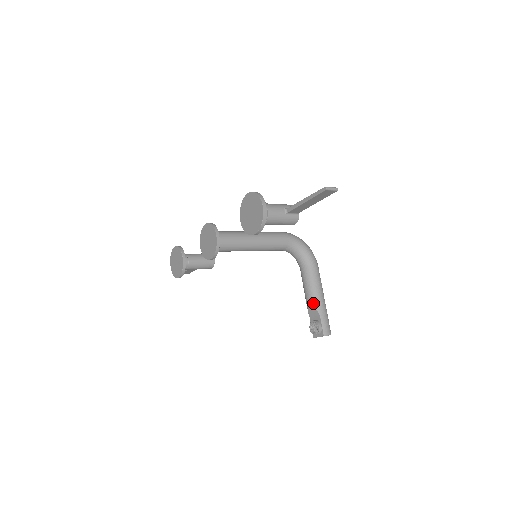
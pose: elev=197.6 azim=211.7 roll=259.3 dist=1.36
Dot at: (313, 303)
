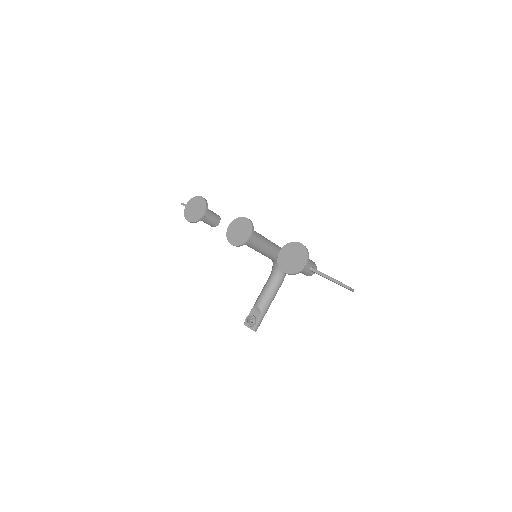
Dot at: (262, 305)
